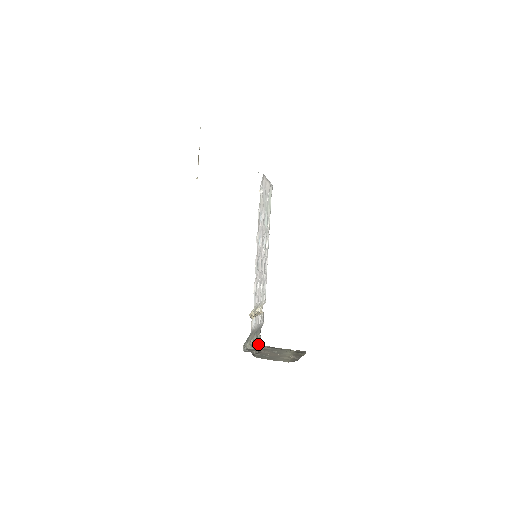
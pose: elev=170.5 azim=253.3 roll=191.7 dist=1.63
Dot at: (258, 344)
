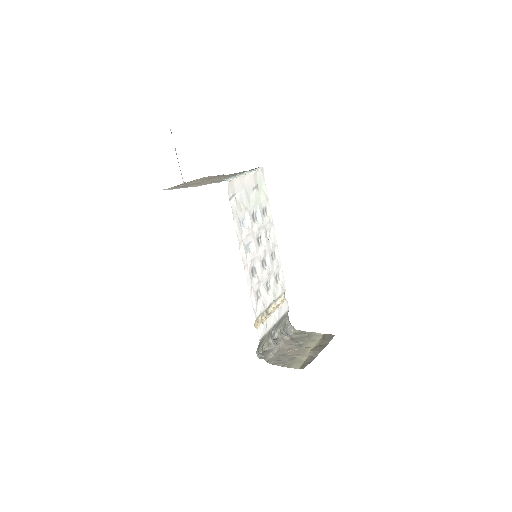
Dot at: (283, 336)
